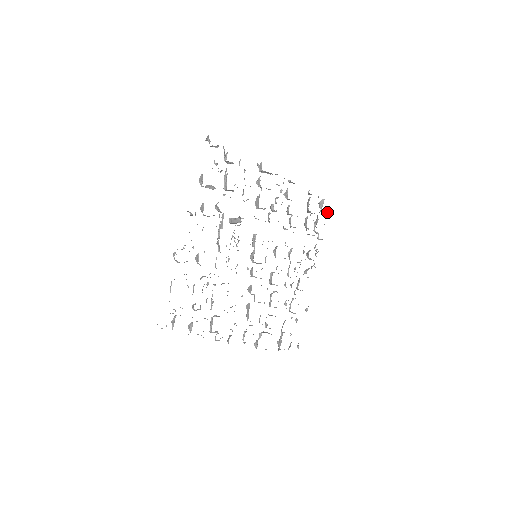
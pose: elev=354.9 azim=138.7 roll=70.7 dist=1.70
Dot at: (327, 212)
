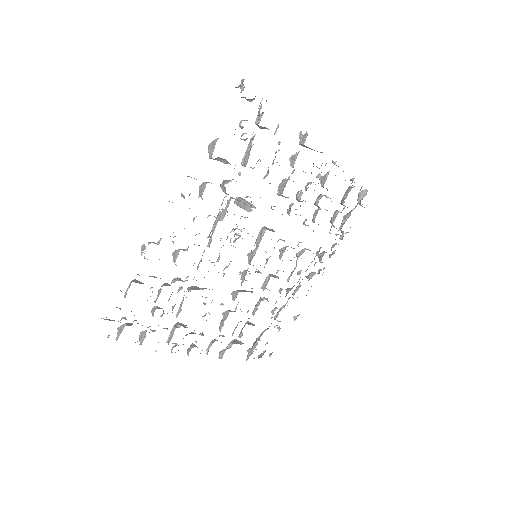
Dot at: (364, 207)
